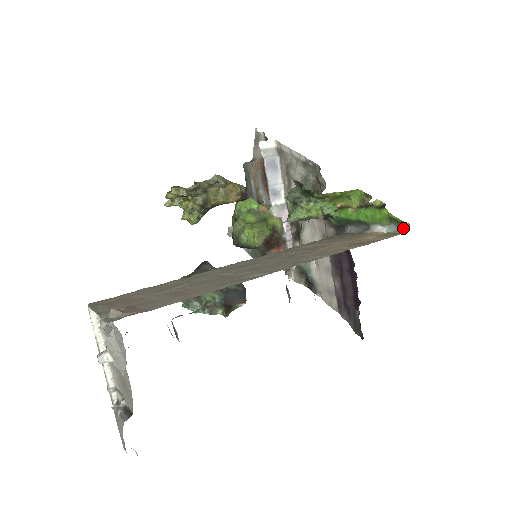
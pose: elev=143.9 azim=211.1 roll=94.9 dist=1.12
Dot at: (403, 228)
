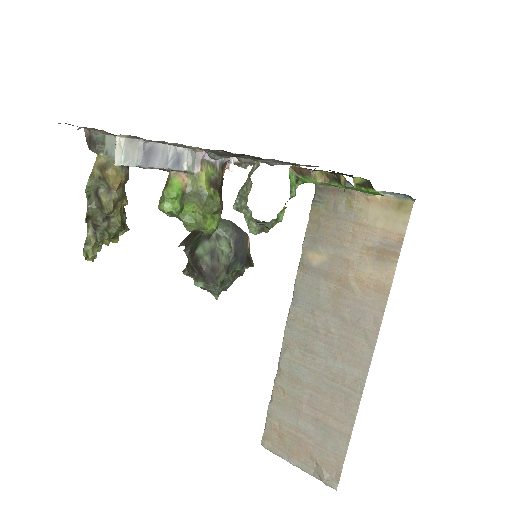
Dot at: (406, 195)
